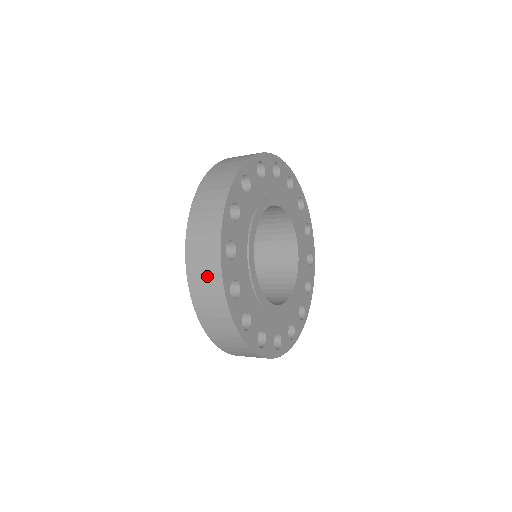
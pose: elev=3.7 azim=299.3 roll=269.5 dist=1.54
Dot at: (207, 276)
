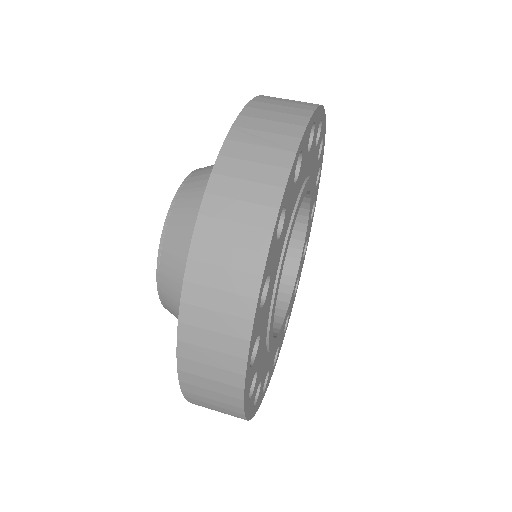
Dot at: occluded
